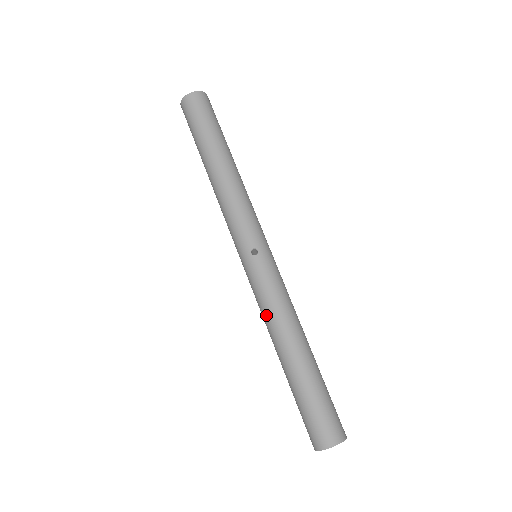
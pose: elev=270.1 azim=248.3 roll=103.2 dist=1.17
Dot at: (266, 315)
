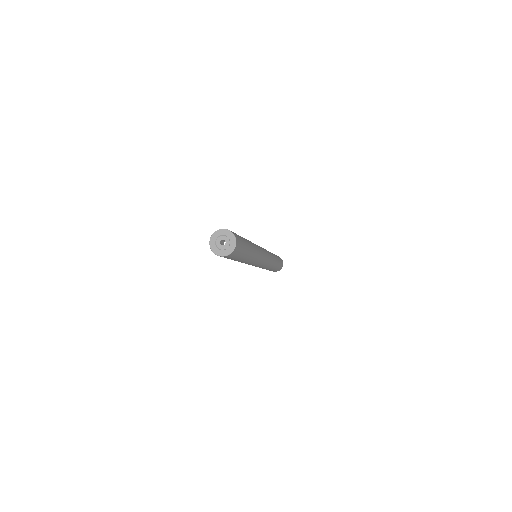
Dot at: occluded
